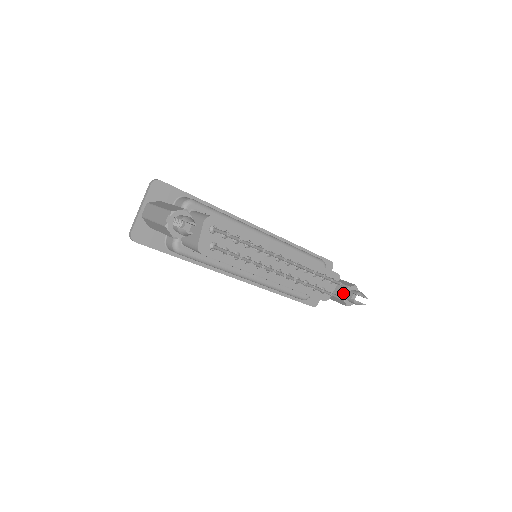
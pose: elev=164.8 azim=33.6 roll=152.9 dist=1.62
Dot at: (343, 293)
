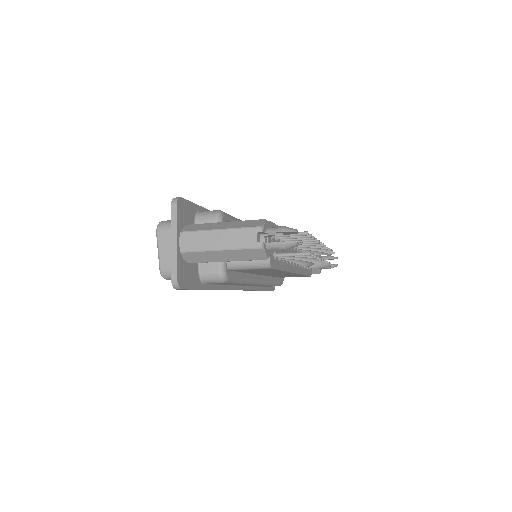
Dot at: occluded
